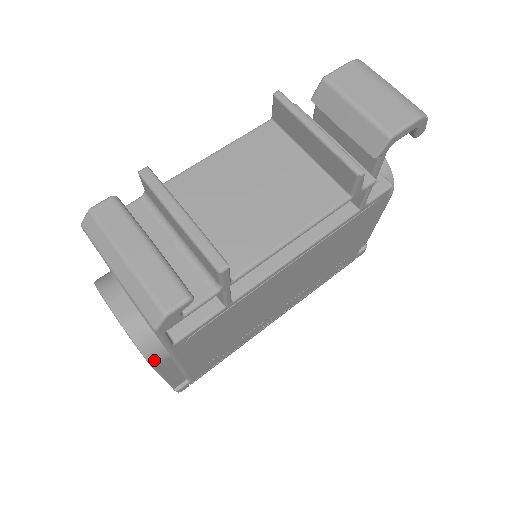
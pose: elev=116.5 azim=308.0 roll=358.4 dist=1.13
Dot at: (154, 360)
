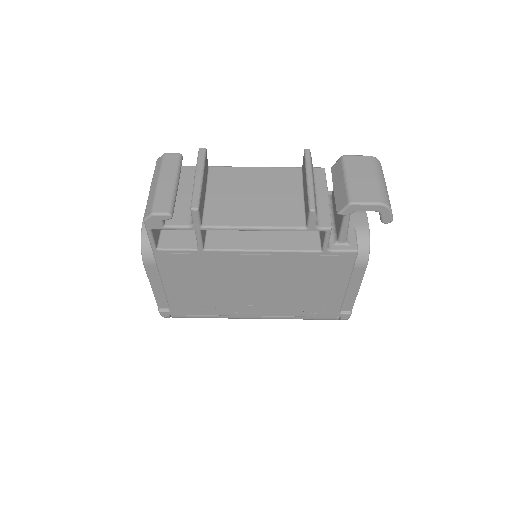
Dot at: (146, 257)
